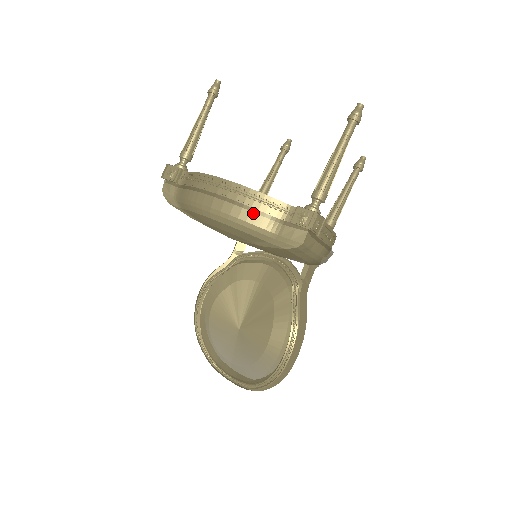
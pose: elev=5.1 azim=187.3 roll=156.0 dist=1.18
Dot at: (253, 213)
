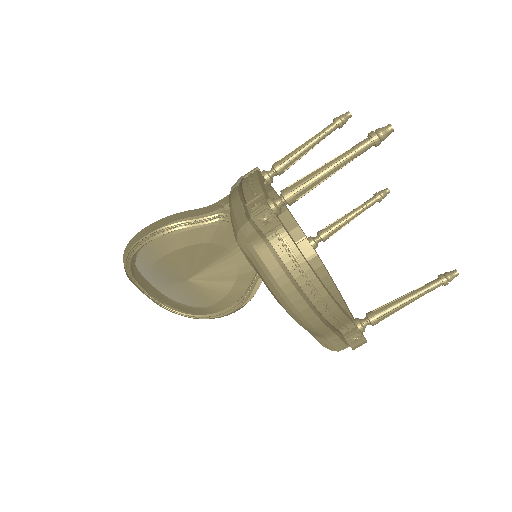
Dot at: (327, 328)
